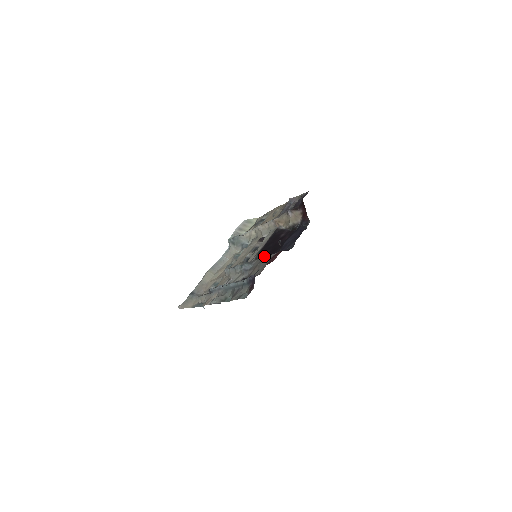
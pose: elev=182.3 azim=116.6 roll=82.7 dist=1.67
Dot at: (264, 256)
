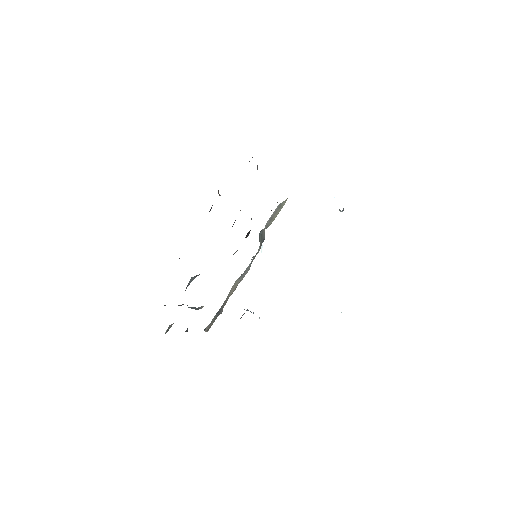
Dot at: occluded
